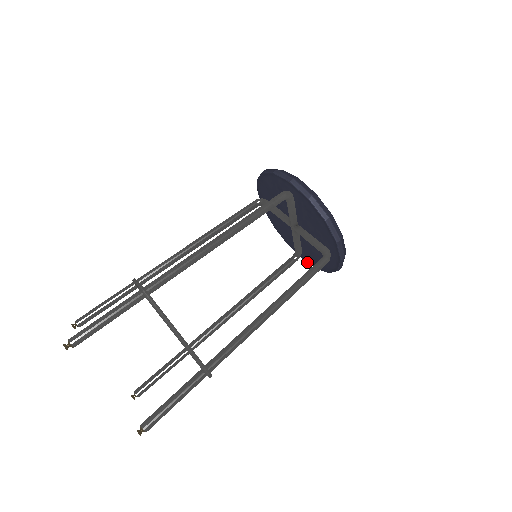
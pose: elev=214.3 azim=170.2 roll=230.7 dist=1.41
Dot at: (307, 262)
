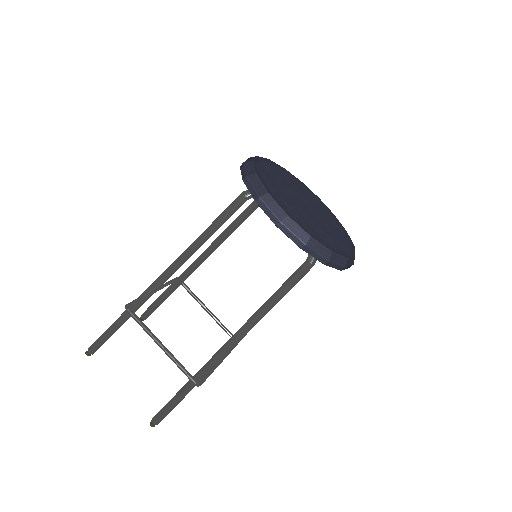
Dot at: occluded
